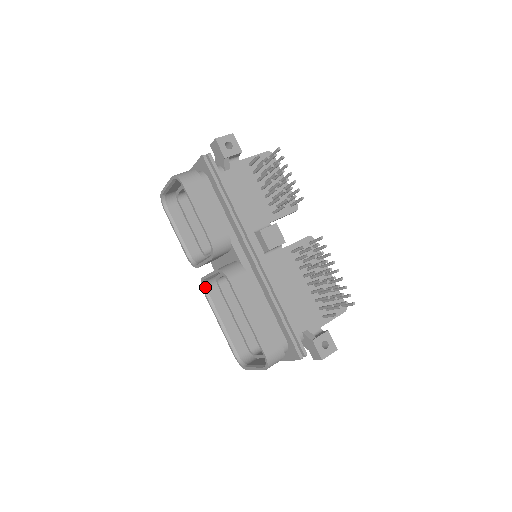
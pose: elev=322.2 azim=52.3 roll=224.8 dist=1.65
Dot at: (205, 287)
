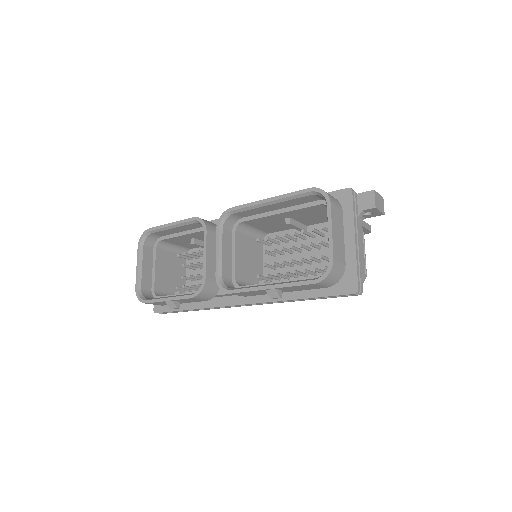
Dot at: (227, 288)
